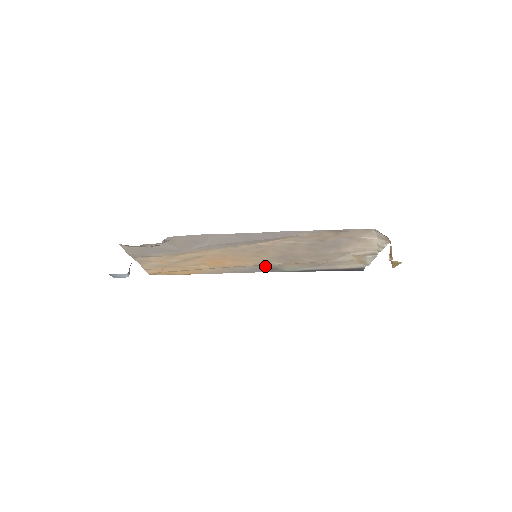
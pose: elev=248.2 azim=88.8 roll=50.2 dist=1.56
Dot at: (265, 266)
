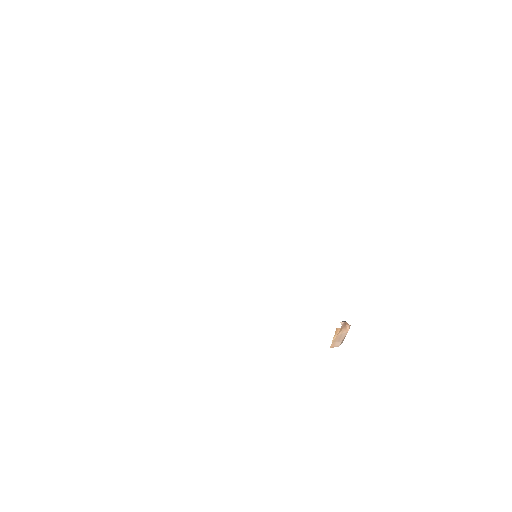
Dot at: occluded
